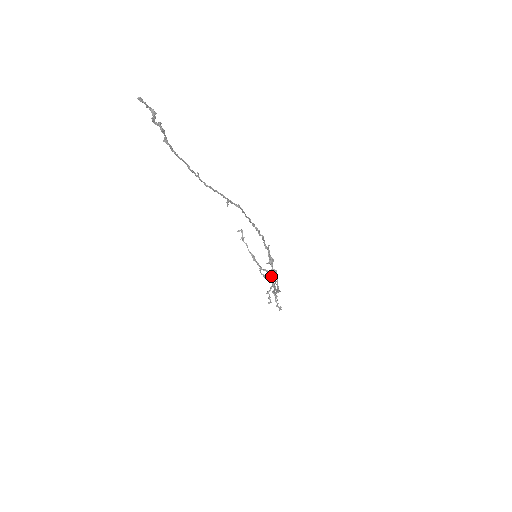
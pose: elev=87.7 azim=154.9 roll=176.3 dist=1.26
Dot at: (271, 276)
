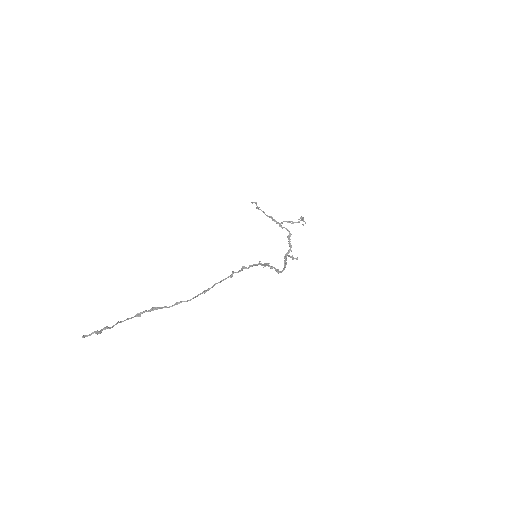
Dot at: occluded
